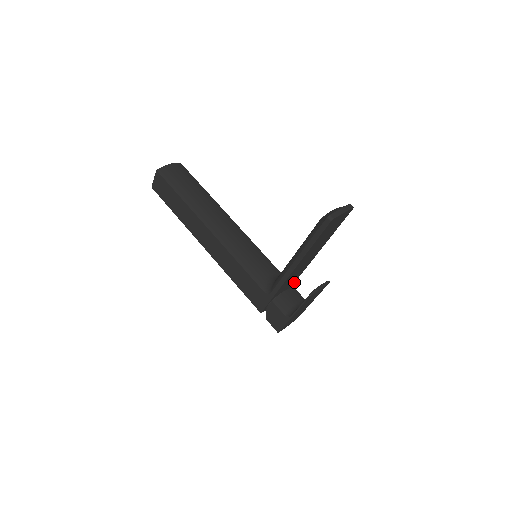
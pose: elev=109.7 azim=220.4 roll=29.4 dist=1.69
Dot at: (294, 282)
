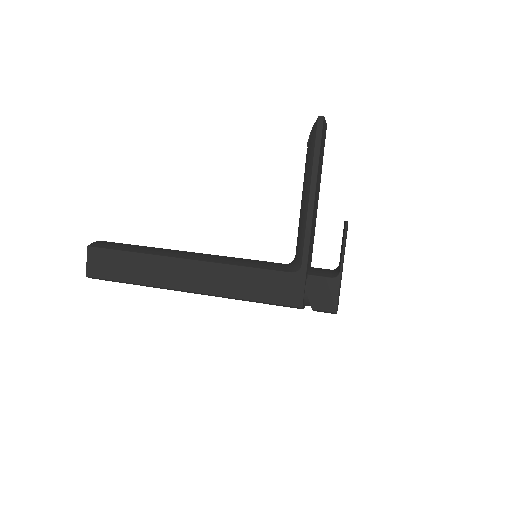
Dot at: occluded
